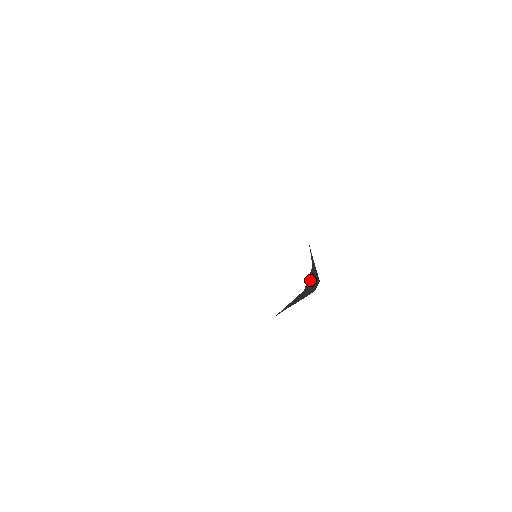
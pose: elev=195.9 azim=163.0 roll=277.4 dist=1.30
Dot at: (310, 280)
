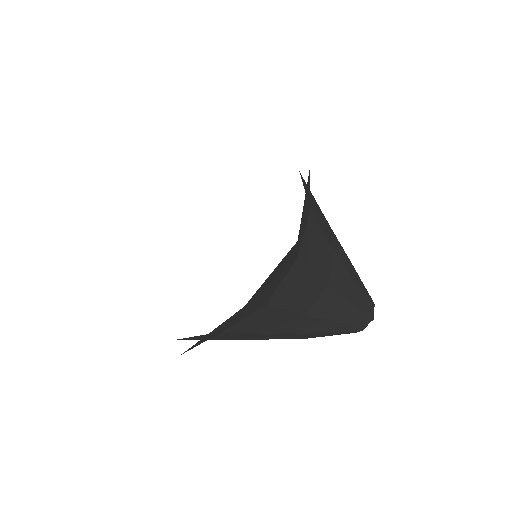
Dot at: (331, 307)
